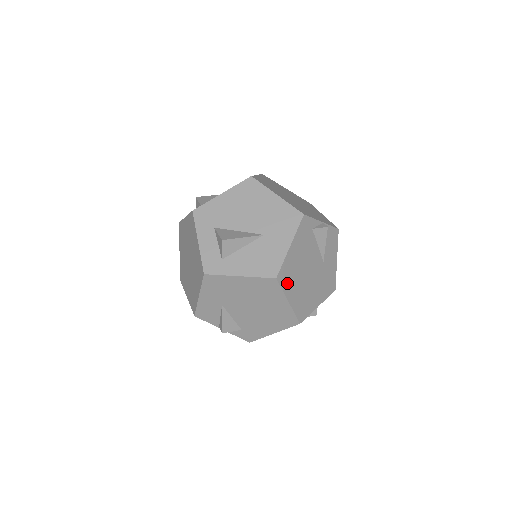
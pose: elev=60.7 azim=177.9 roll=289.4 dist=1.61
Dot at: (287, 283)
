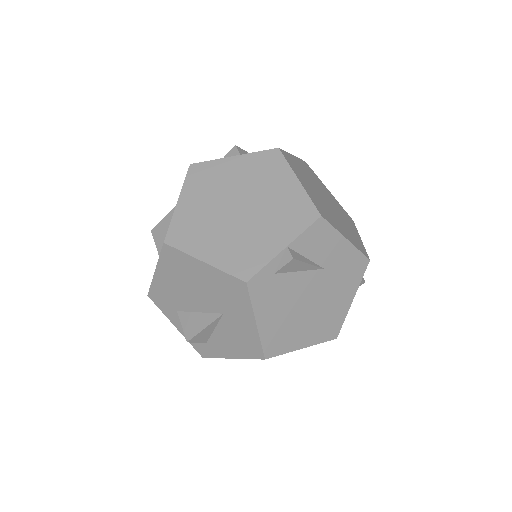
Dot at: (285, 343)
